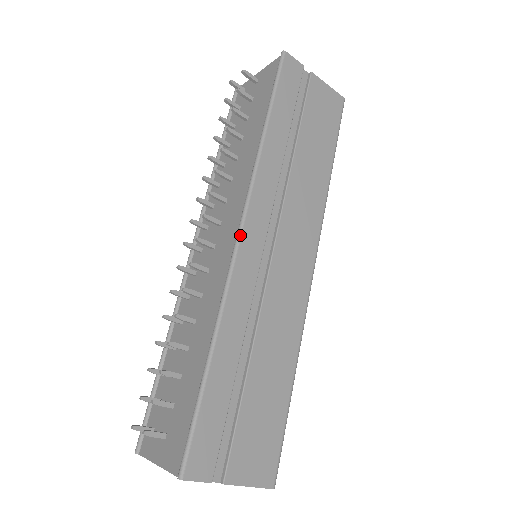
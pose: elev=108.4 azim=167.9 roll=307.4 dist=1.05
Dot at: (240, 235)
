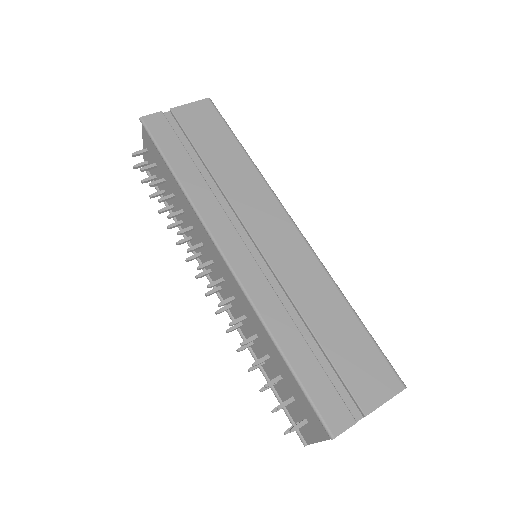
Dot at: (226, 260)
